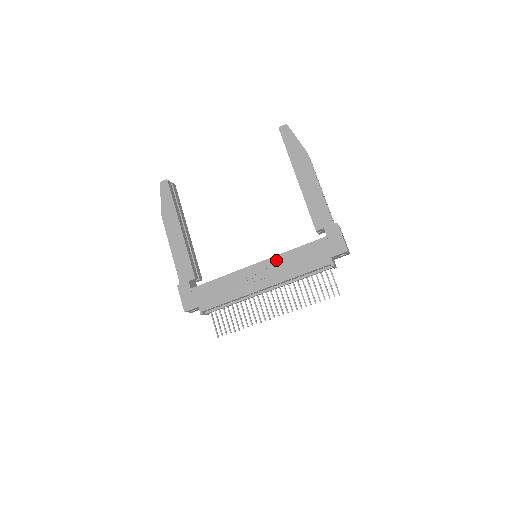
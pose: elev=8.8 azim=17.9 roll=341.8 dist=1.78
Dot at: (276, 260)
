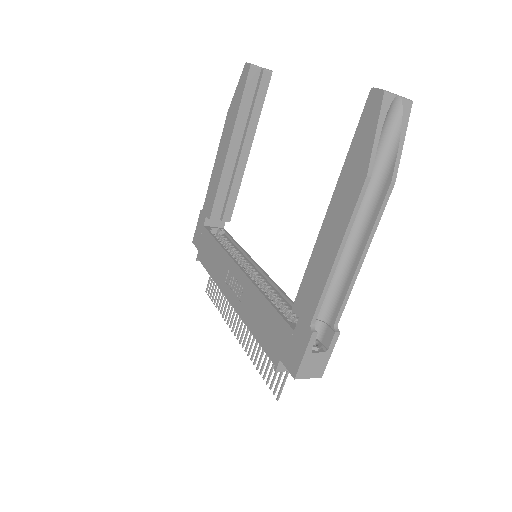
Dot at: (250, 288)
